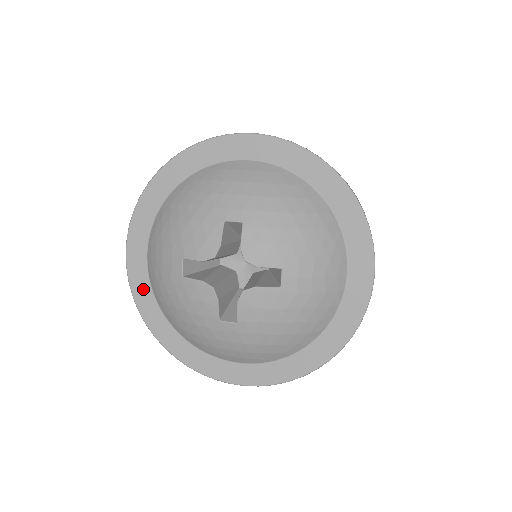
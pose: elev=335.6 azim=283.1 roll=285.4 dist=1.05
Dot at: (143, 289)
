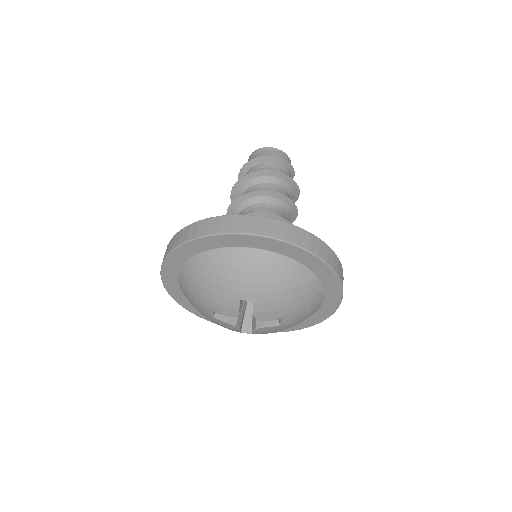
Dot at: (179, 296)
